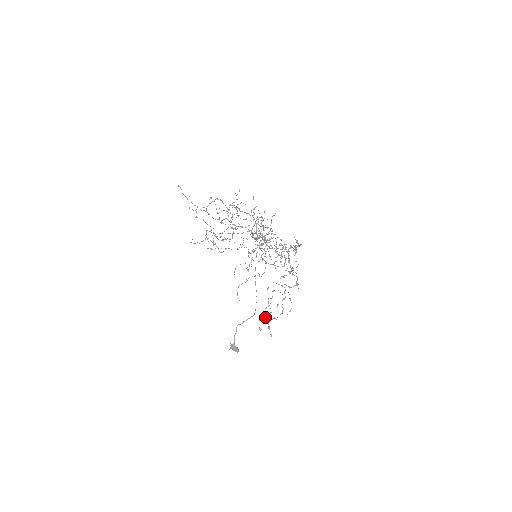
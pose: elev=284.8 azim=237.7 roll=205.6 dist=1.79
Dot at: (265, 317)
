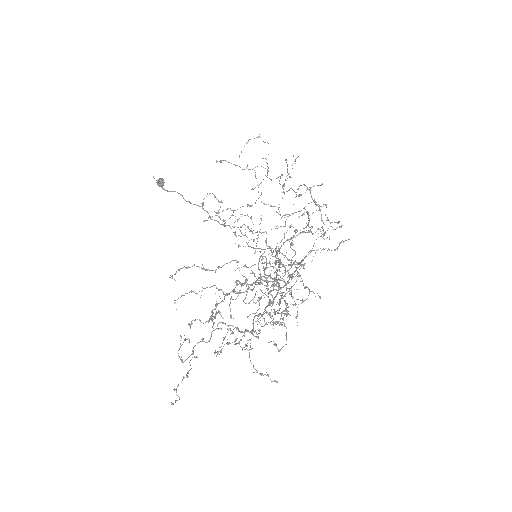
Dot at: (220, 202)
